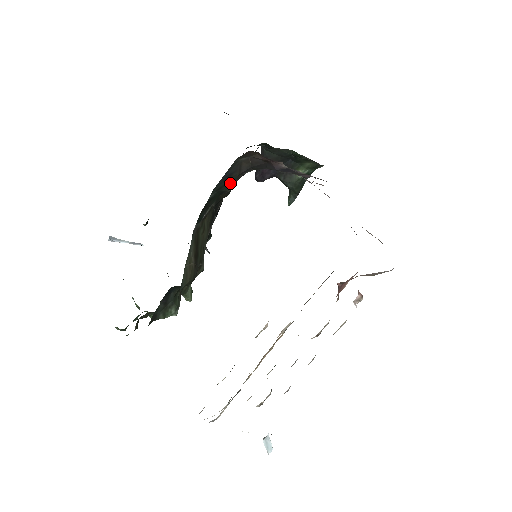
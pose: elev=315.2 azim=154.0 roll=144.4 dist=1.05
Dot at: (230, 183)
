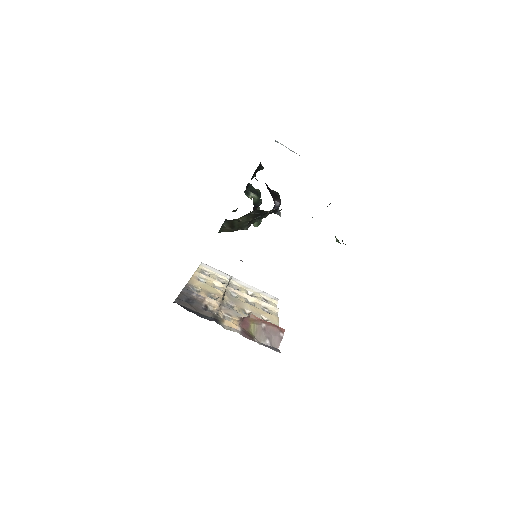
Dot at: occluded
